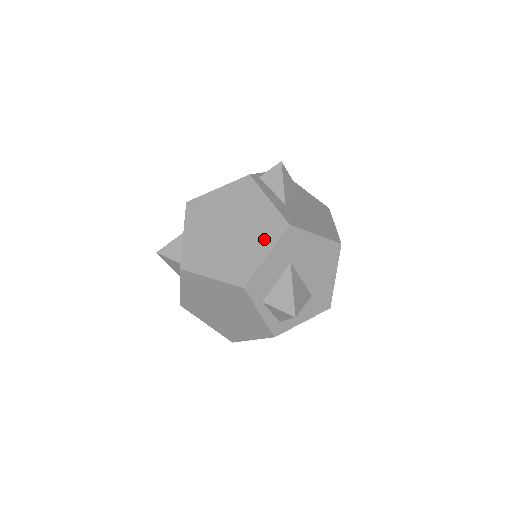
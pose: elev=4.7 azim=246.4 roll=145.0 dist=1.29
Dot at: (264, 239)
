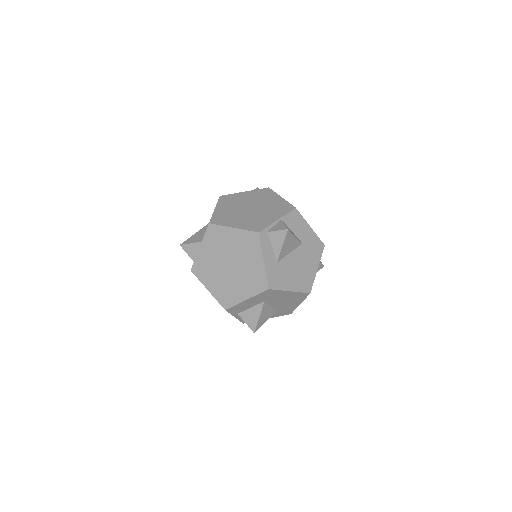
Dot at: (249, 288)
